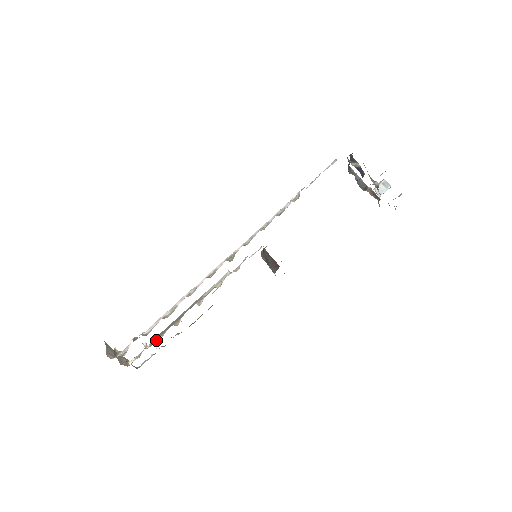
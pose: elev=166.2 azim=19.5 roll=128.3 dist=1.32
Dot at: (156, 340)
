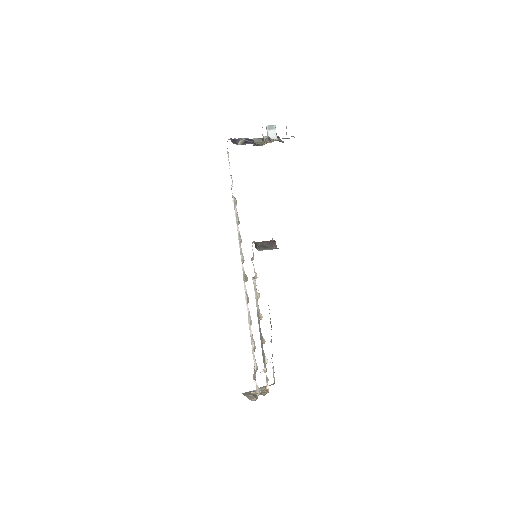
Dot at: (265, 362)
